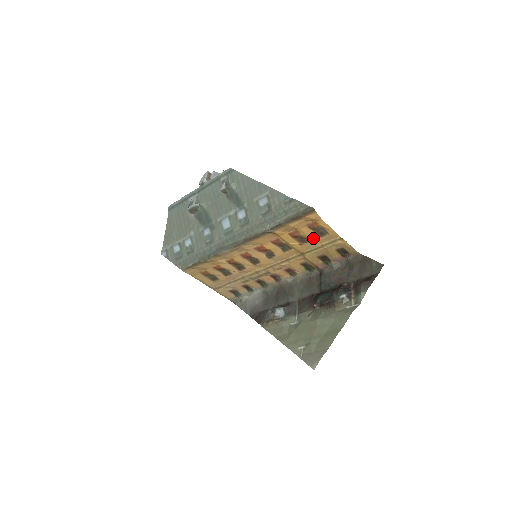
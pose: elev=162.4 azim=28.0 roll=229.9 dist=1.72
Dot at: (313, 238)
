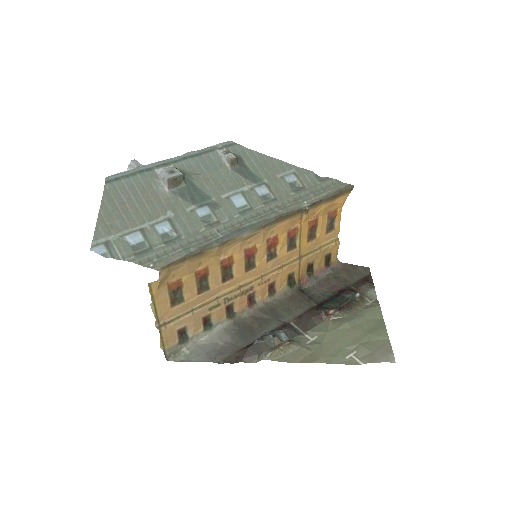
Dot at: (321, 233)
